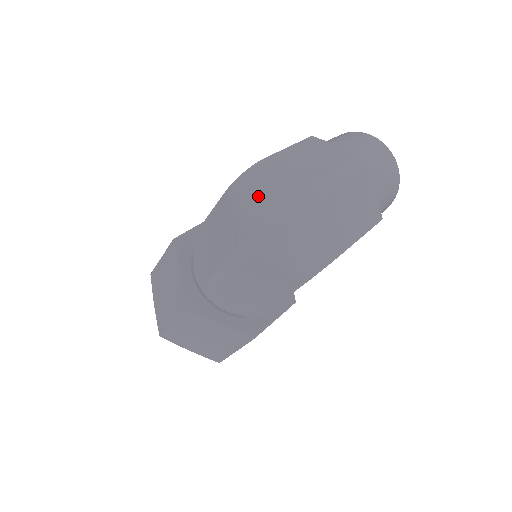
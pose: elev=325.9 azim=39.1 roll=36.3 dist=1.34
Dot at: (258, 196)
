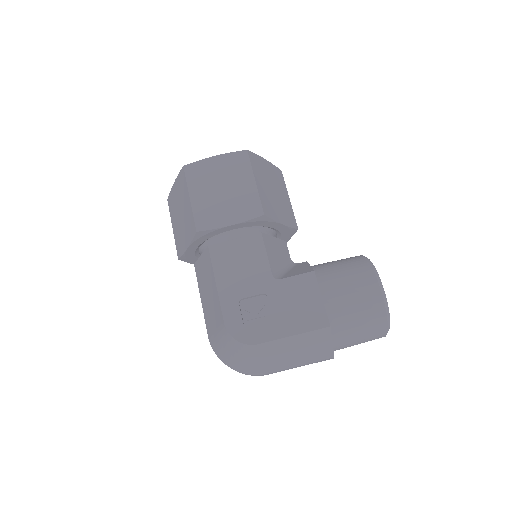
Dot at: (230, 355)
